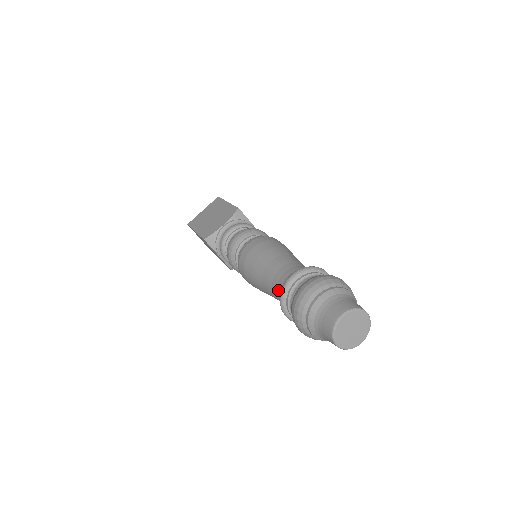
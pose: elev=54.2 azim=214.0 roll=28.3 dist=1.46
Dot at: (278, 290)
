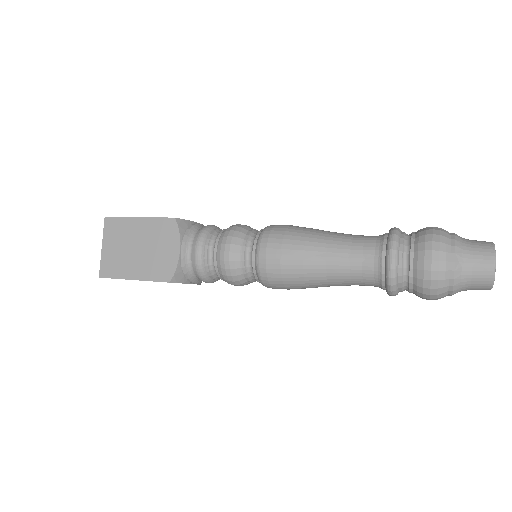
Dot at: (369, 242)
